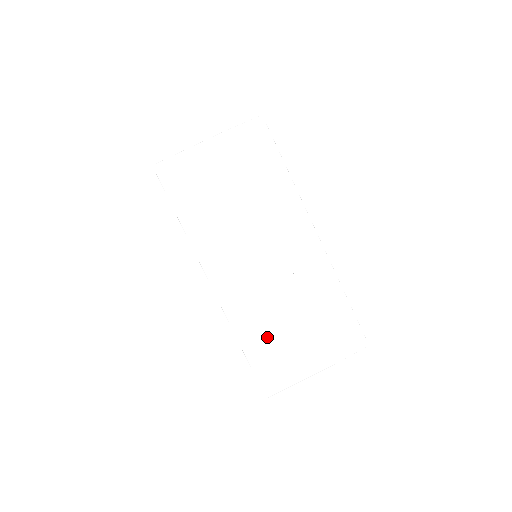
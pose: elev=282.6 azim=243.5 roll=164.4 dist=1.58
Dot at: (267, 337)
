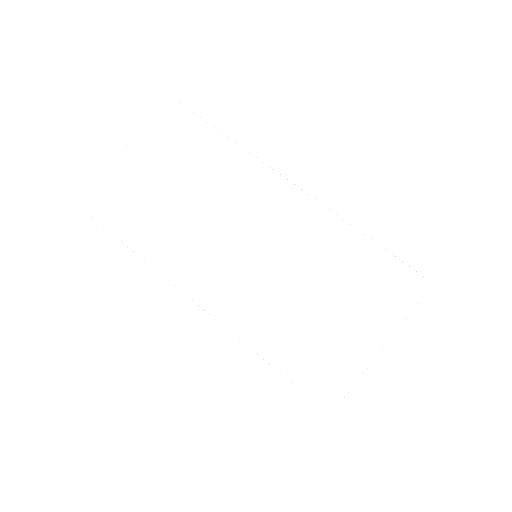
Dot at: (290, 333)
